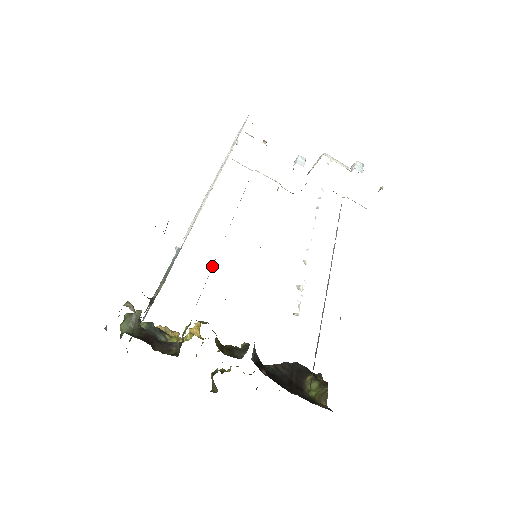
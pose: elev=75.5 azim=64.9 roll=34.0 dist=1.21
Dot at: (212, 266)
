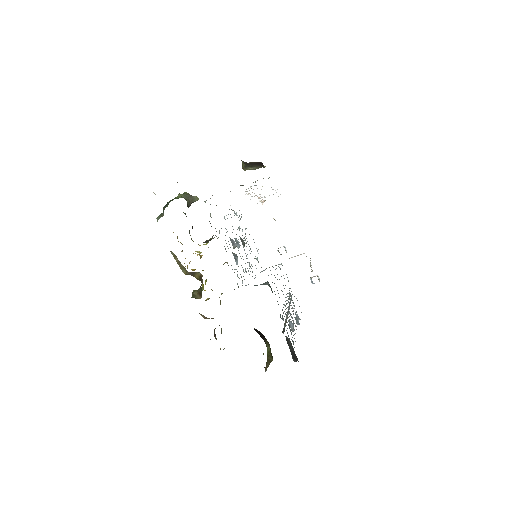
Dot at: occluded
